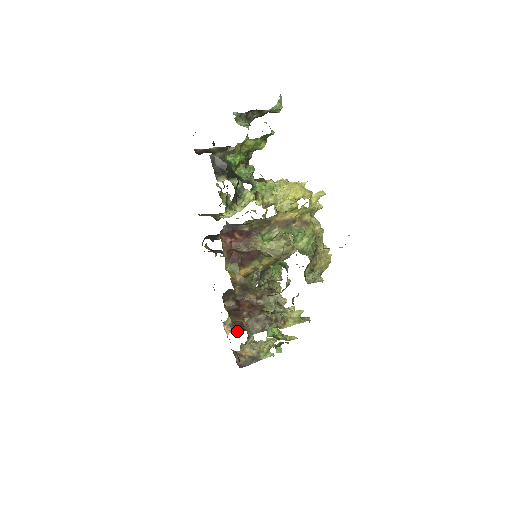
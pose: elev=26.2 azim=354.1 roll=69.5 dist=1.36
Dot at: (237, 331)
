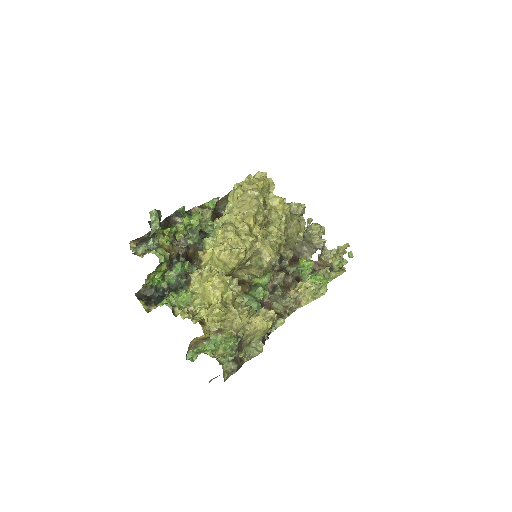
Dot at: occluded
